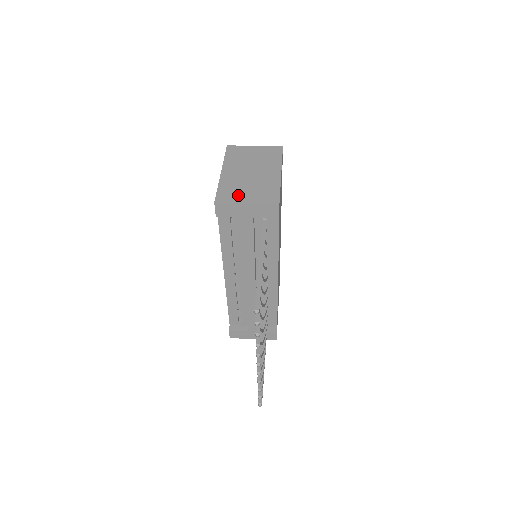
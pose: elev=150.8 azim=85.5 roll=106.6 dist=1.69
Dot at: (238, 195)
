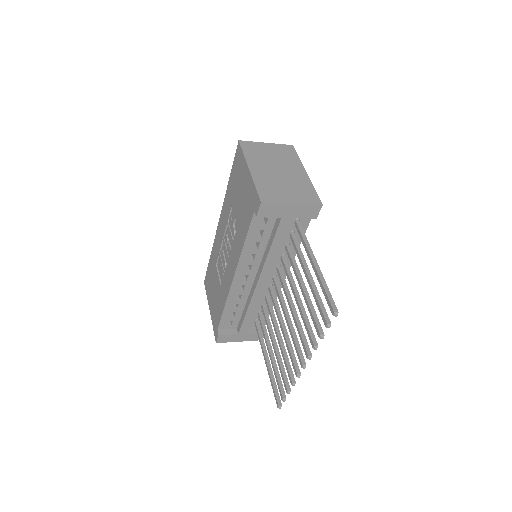
Dot at: (280, 194)
